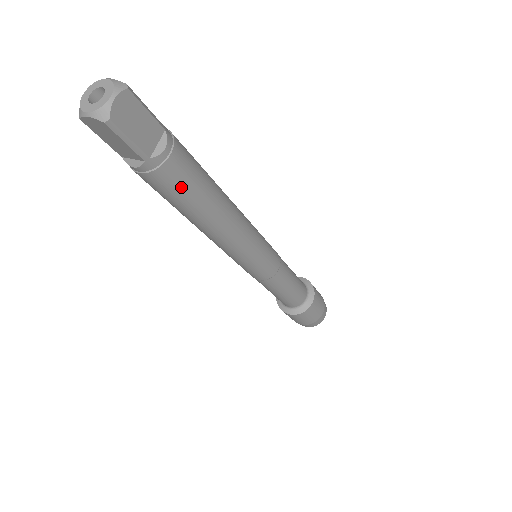
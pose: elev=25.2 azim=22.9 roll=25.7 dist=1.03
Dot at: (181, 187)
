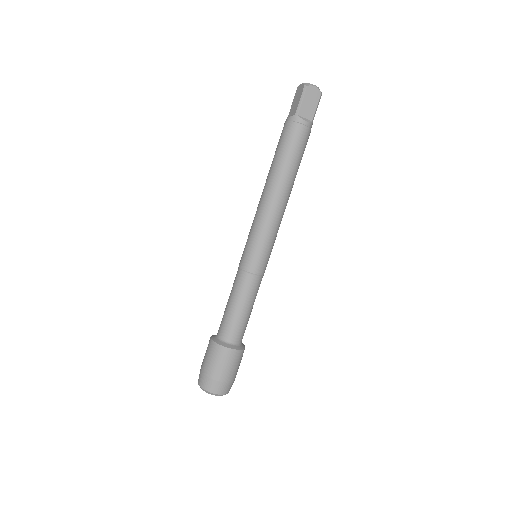
Dot at: (290, 142)
